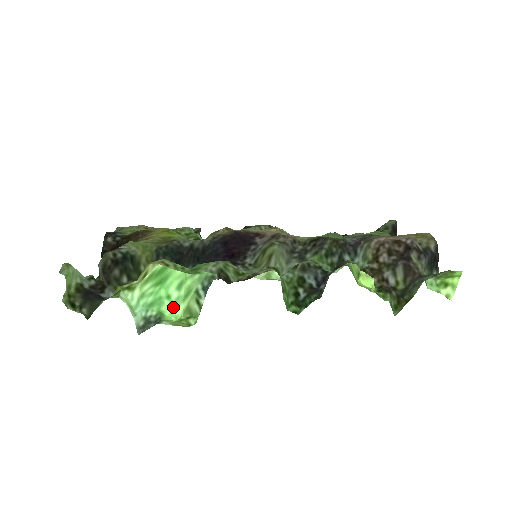
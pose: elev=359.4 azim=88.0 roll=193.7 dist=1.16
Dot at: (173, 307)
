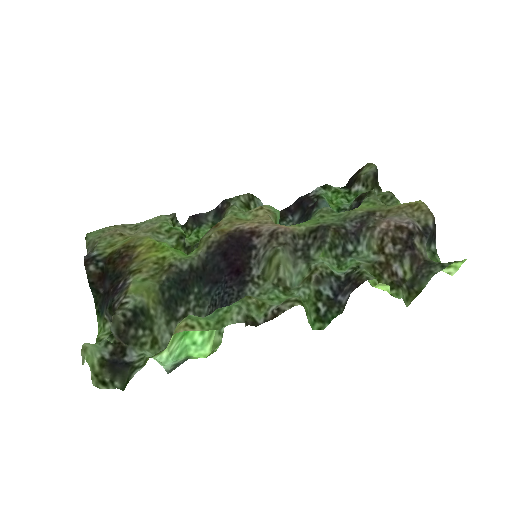
Dot at: (200, 349)
